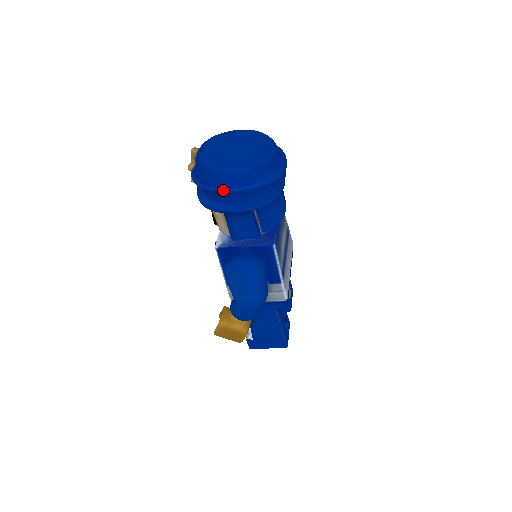
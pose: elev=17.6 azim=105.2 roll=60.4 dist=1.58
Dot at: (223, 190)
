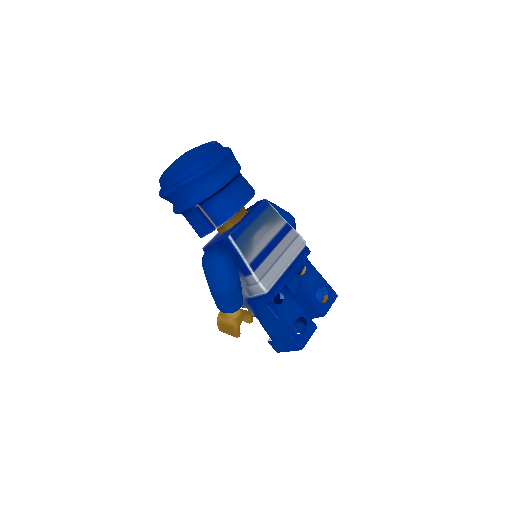
Dot at: (165, 193)
